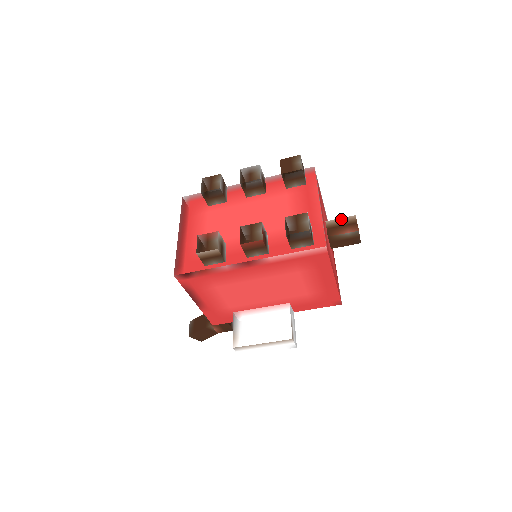
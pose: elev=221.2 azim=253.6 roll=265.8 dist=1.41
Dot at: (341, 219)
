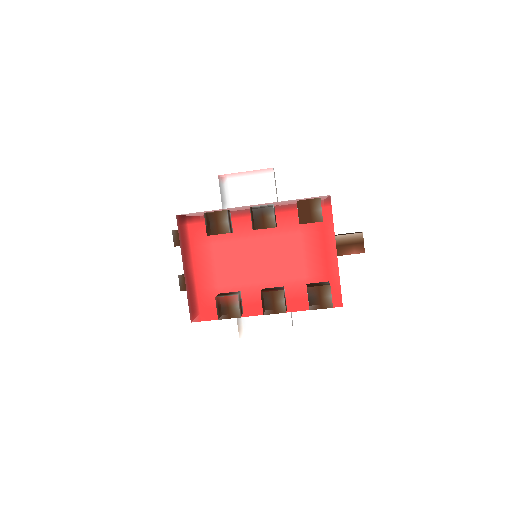
Dot at: (348, 236)
